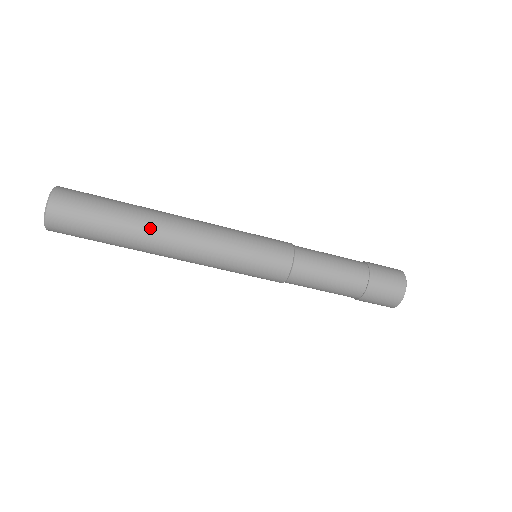
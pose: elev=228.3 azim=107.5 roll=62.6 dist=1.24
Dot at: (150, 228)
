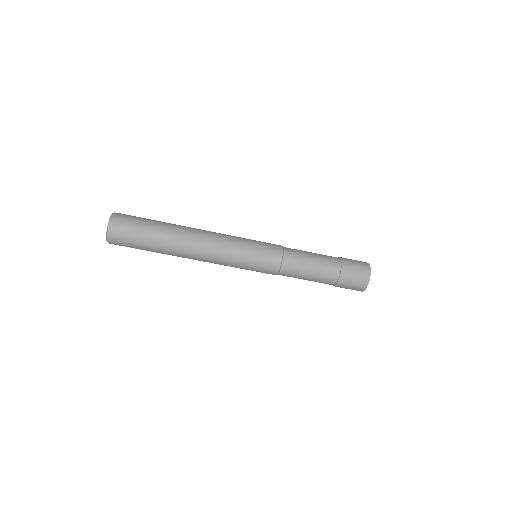
Dot at: (177, 246)
